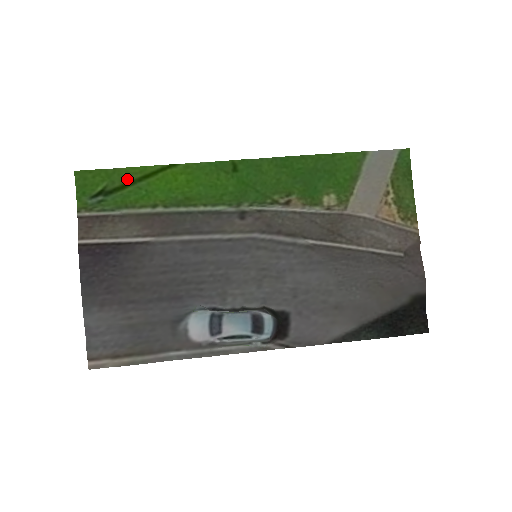
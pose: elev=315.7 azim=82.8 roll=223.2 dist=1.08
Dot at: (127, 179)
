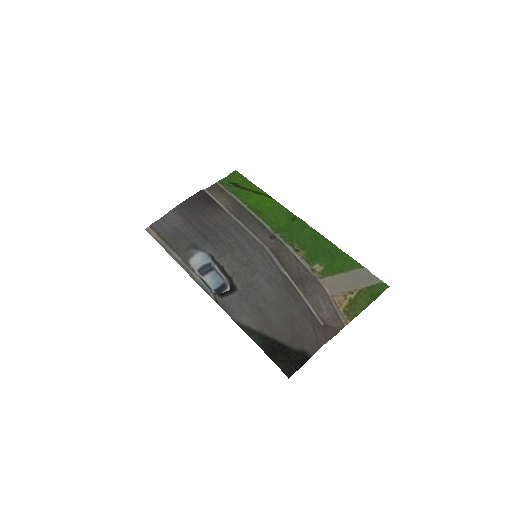
Dot at: (249, 187)
